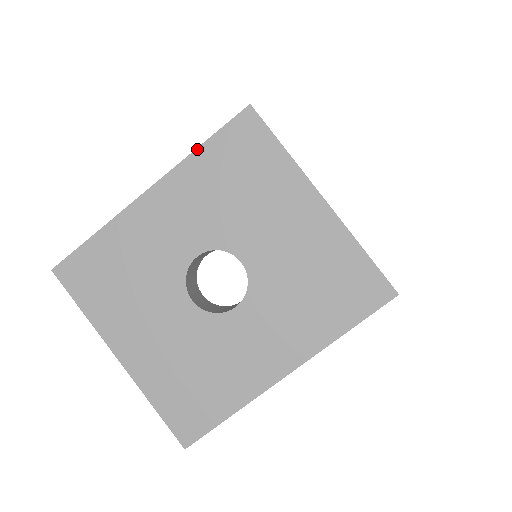
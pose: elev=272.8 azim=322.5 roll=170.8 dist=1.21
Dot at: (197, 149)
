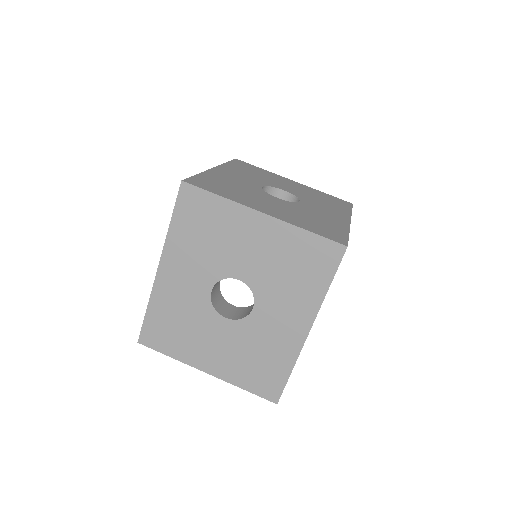
Dot at: (169, 227)
